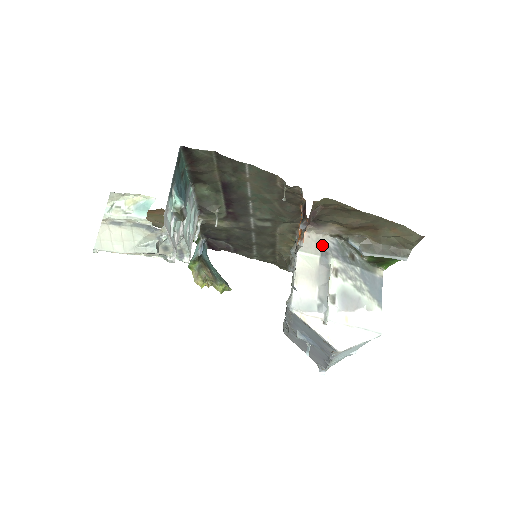
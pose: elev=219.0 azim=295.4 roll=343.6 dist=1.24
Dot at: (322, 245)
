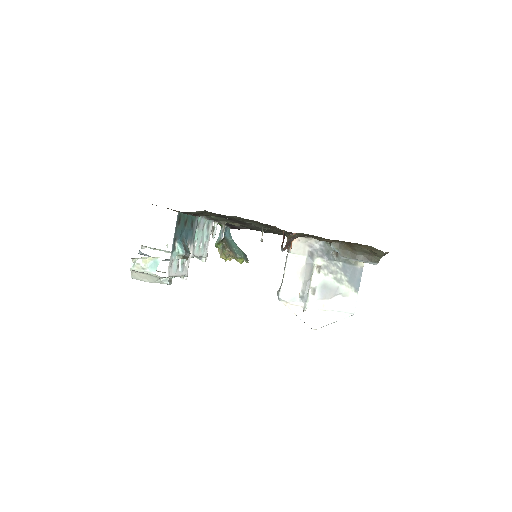
Dot at: (310, 247)
